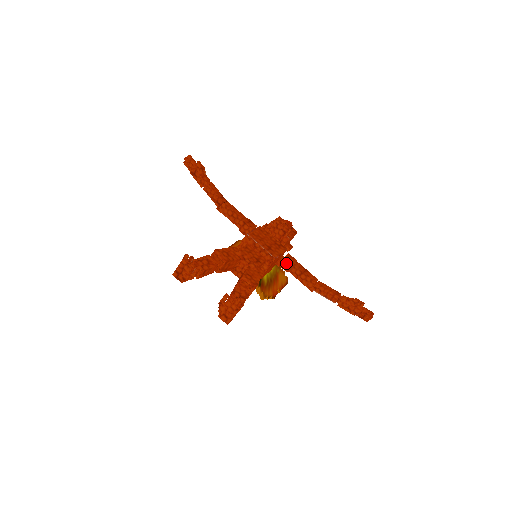
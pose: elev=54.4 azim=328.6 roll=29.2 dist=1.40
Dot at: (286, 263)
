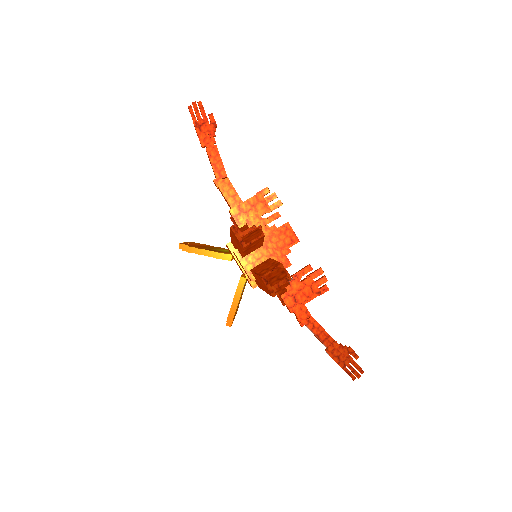
Dot at: occluded
